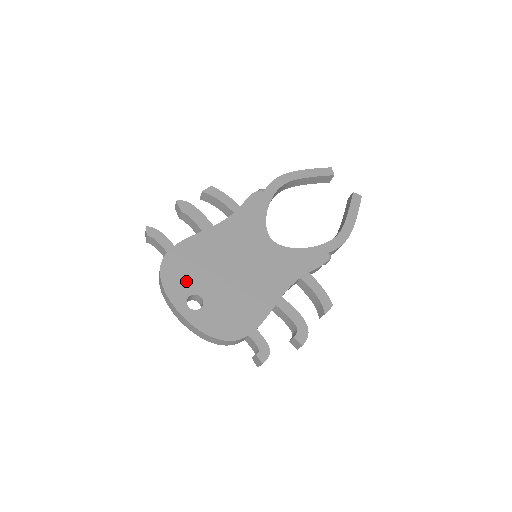
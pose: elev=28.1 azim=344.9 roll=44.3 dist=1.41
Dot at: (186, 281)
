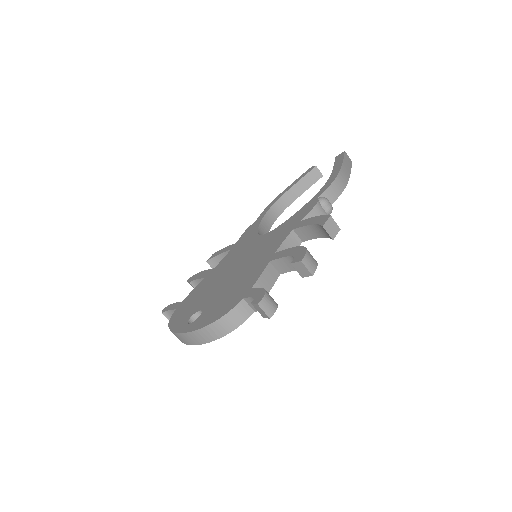
Dot at: (189, 312)
